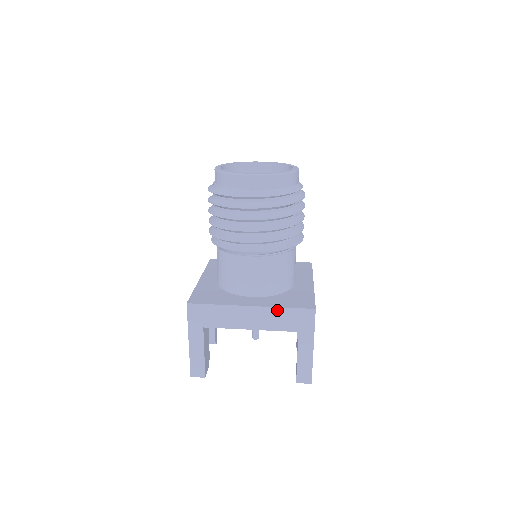
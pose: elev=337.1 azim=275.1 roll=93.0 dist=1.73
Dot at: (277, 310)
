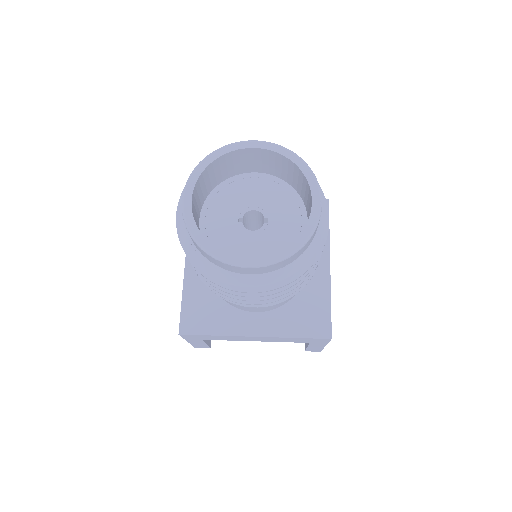
Dot at: (286, 338)
